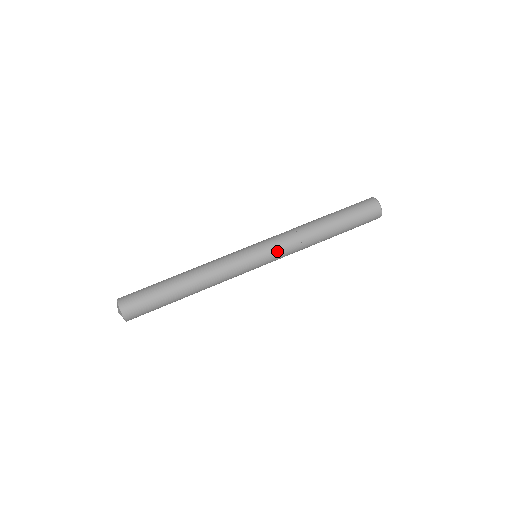
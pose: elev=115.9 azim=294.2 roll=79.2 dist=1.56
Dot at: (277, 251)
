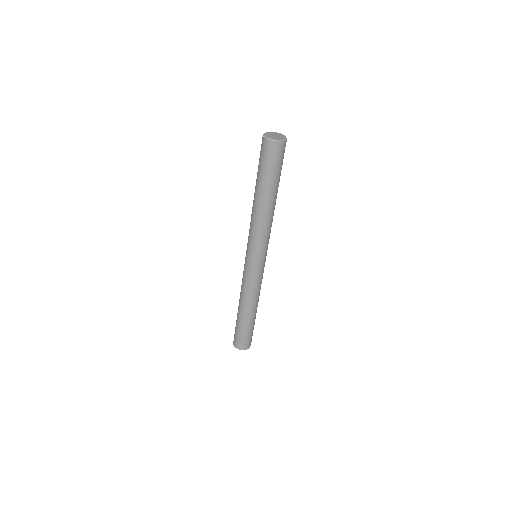
Dot at: occluded
